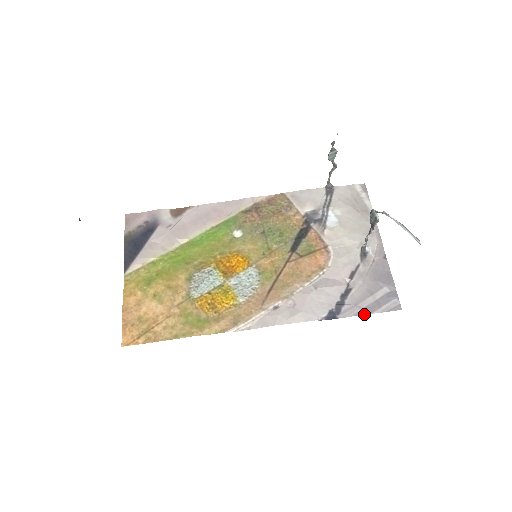
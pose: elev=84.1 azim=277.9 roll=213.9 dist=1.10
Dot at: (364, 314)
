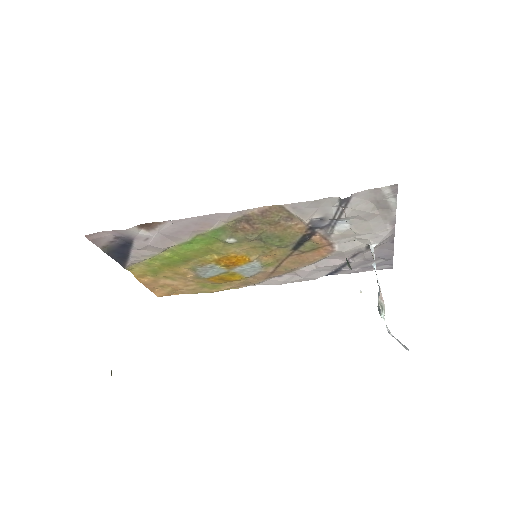
Dot at: occluded
